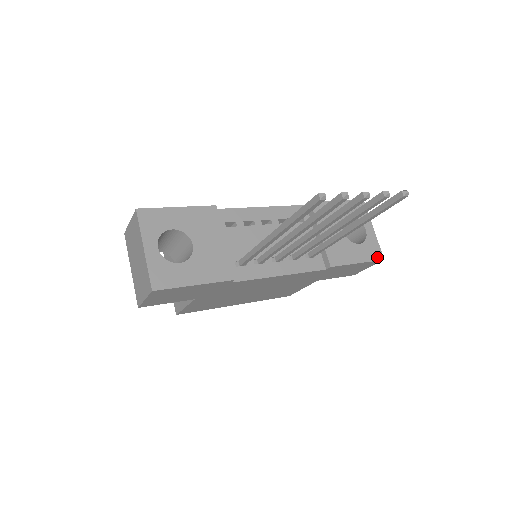
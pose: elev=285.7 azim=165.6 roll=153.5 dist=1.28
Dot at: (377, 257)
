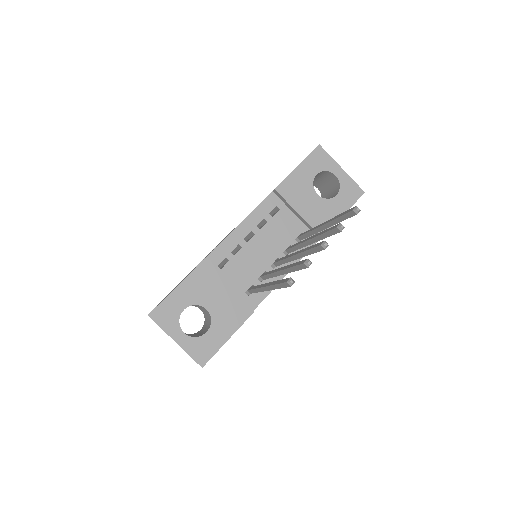
Dot at: (357, 195)
